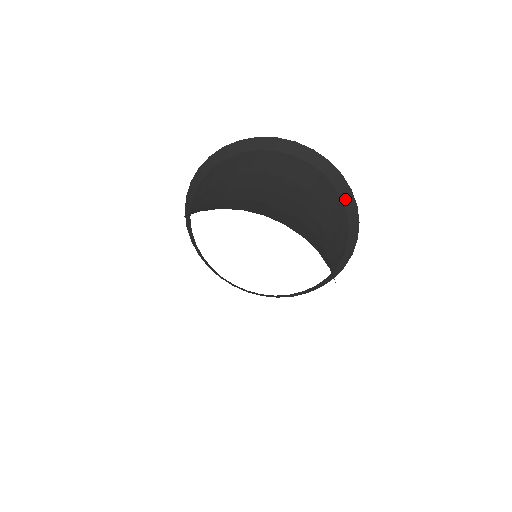
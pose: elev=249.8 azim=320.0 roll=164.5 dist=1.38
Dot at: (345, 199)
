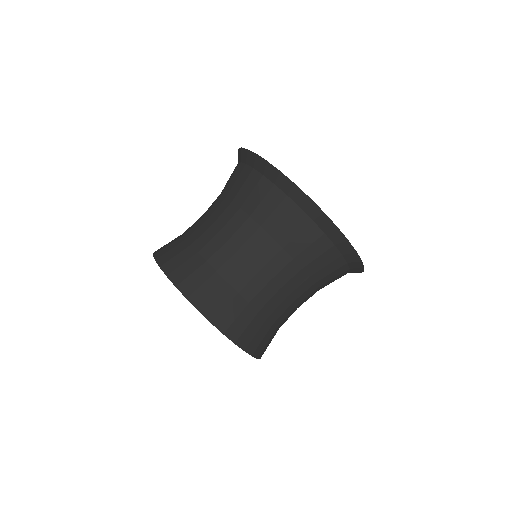
Dot at: (351, 264)
